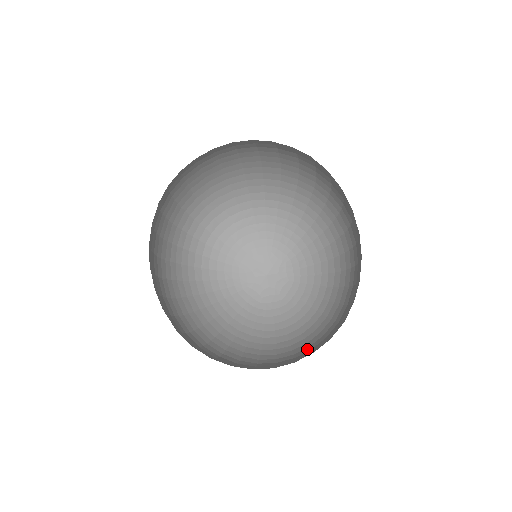
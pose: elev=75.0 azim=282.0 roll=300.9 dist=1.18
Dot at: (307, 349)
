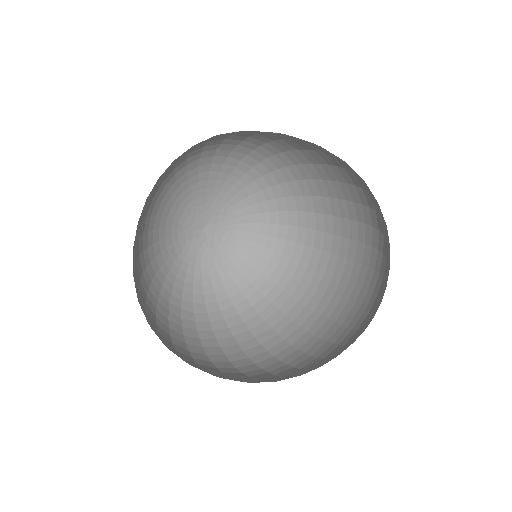
Dot at: (216, 343)
